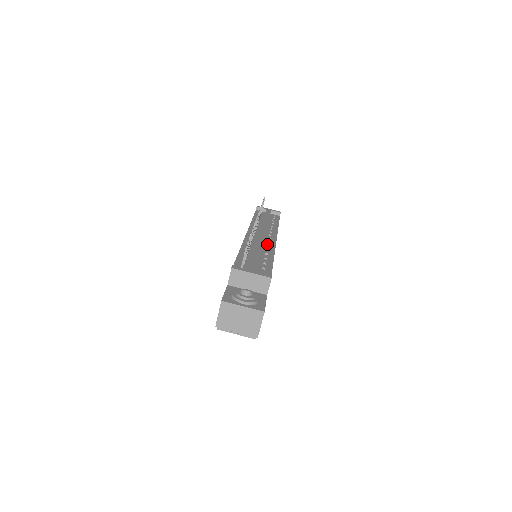
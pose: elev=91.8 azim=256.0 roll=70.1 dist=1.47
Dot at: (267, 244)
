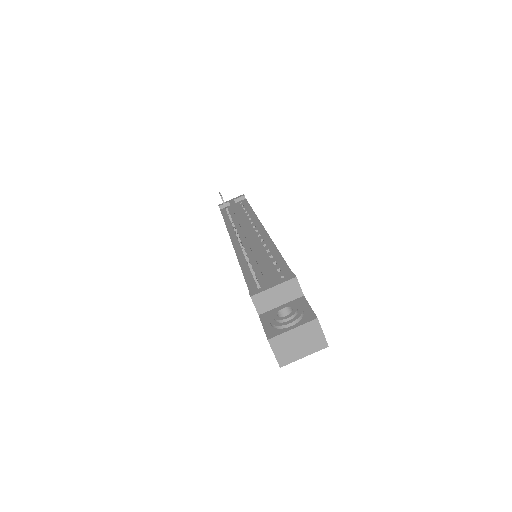
Dot at: (259, 239)
